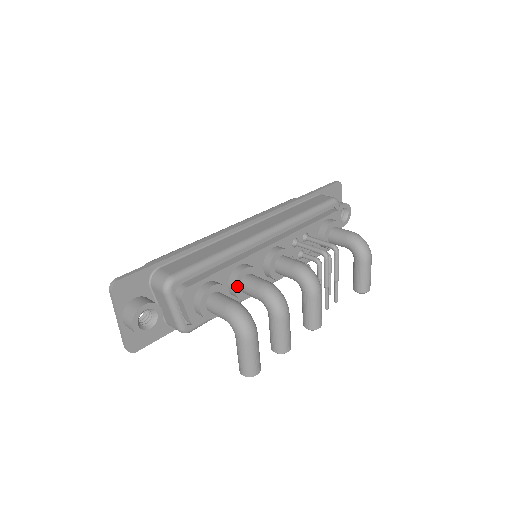
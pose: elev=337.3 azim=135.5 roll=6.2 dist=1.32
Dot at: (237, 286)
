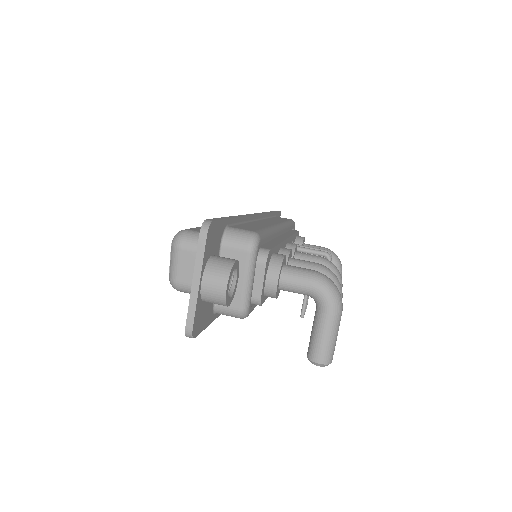
Dot at: occluded
